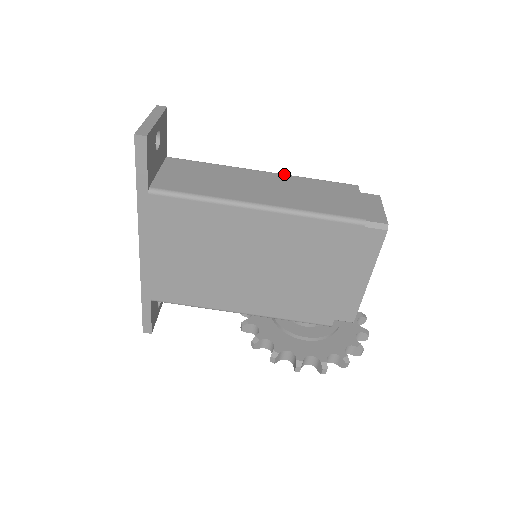
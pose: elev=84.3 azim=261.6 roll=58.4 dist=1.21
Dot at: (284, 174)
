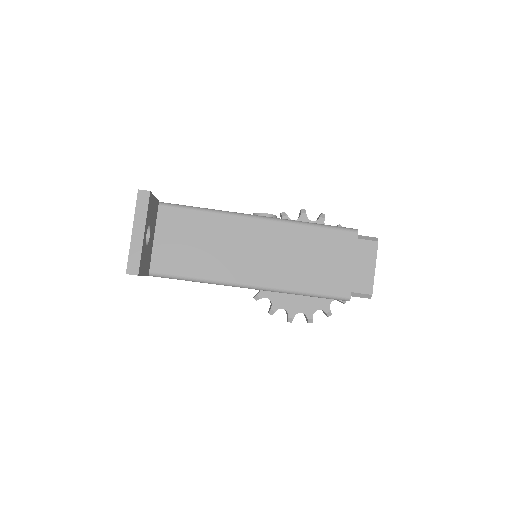
Dot at: (282, 222)
